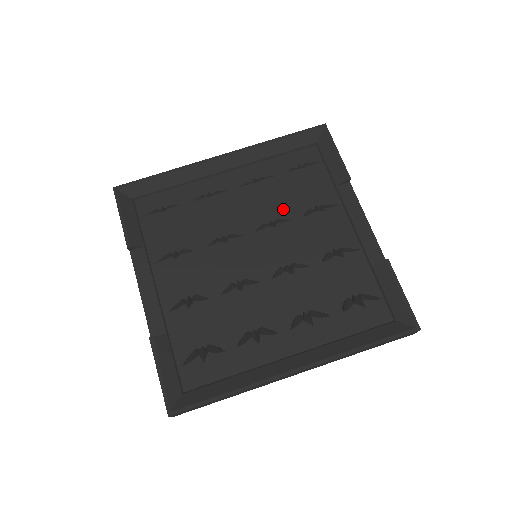
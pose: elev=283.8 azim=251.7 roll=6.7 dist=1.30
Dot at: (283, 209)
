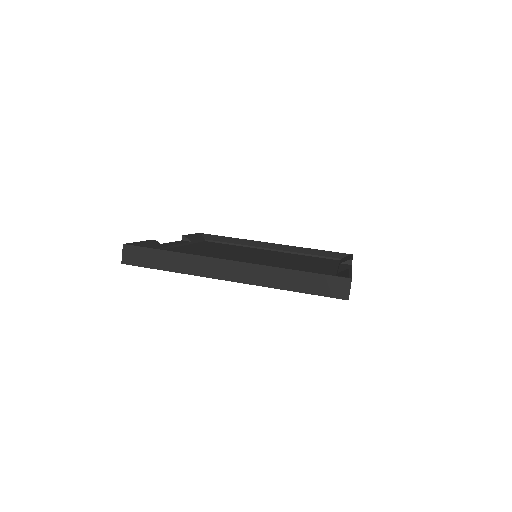
Dot at: (294, 259)
